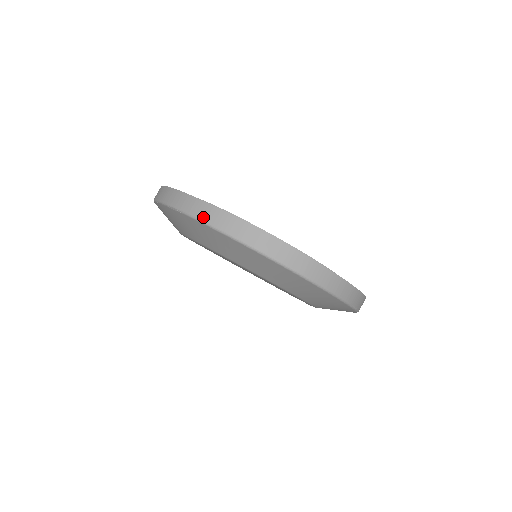
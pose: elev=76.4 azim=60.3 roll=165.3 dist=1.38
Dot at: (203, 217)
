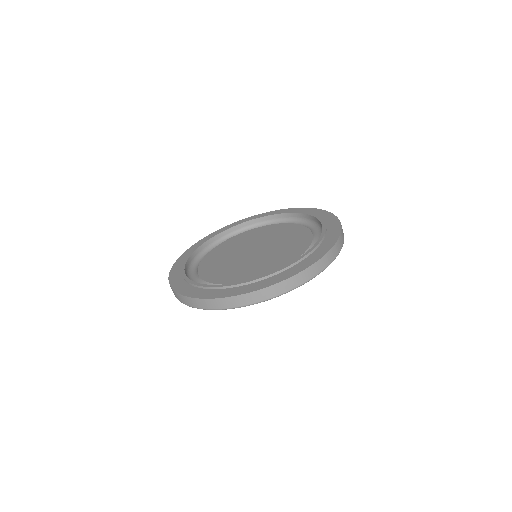
Dot at: (222, 307)
